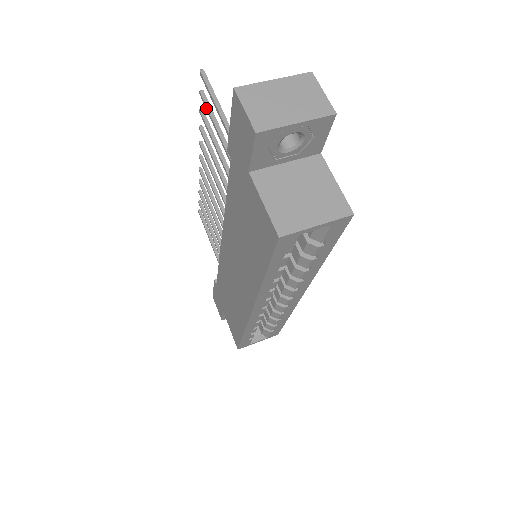
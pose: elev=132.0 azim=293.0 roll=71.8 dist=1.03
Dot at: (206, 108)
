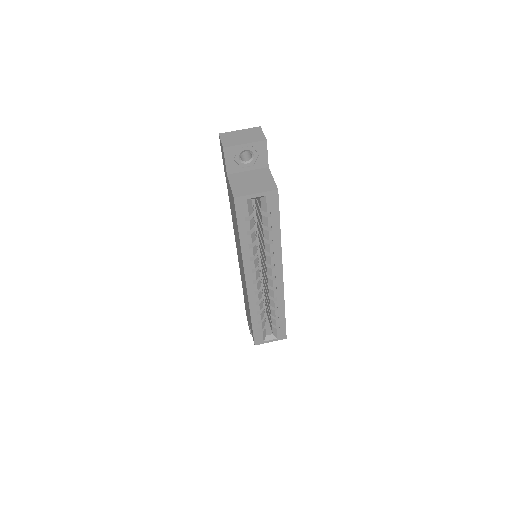
Dot at: occluded
